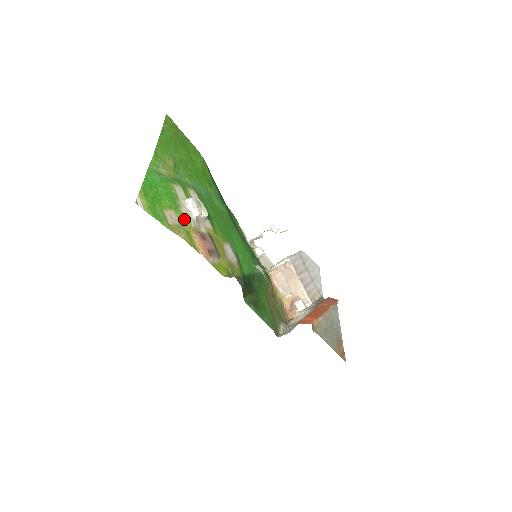
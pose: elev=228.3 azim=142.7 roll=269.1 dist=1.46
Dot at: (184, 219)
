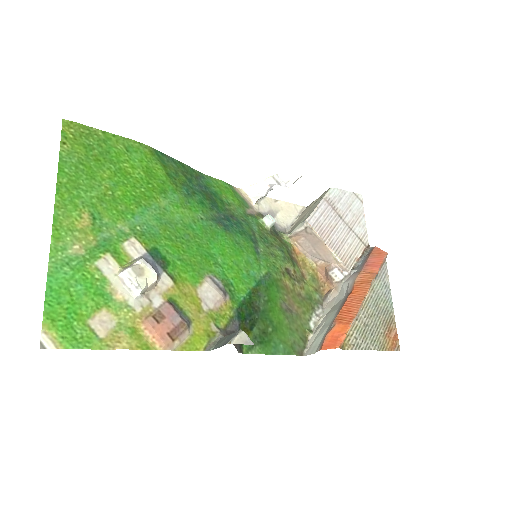
Dot at: (123, 310)
